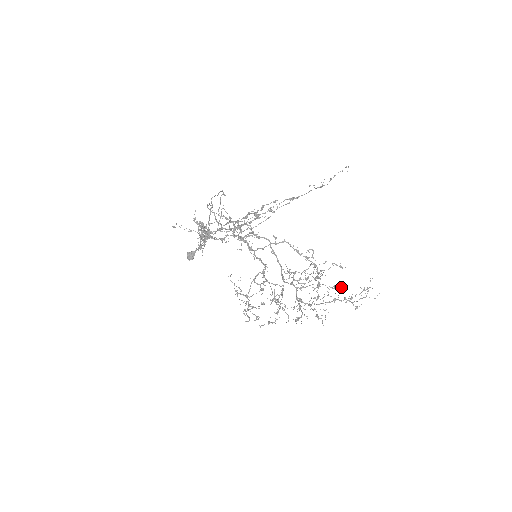
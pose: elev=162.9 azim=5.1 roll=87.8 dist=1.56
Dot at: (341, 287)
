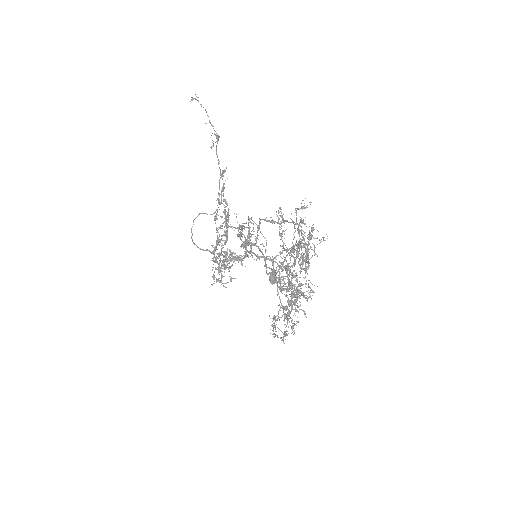
Dot at: occluded
